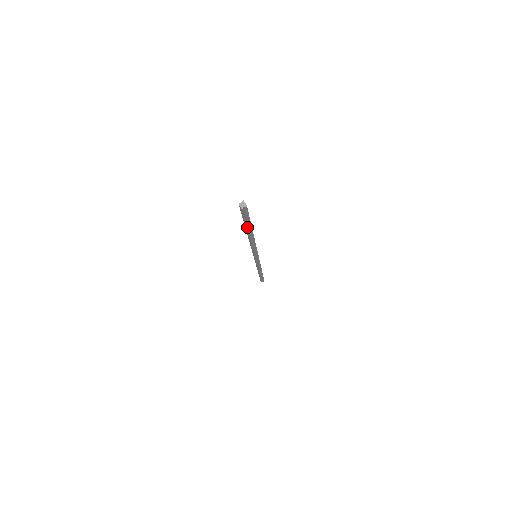
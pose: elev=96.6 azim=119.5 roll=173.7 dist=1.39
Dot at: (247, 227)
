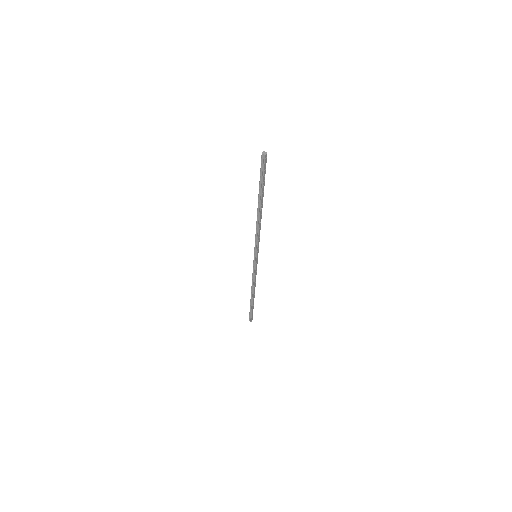
Dot at: (259, 188)
